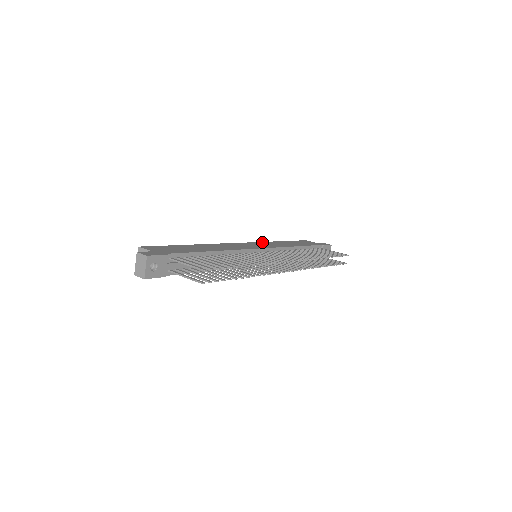
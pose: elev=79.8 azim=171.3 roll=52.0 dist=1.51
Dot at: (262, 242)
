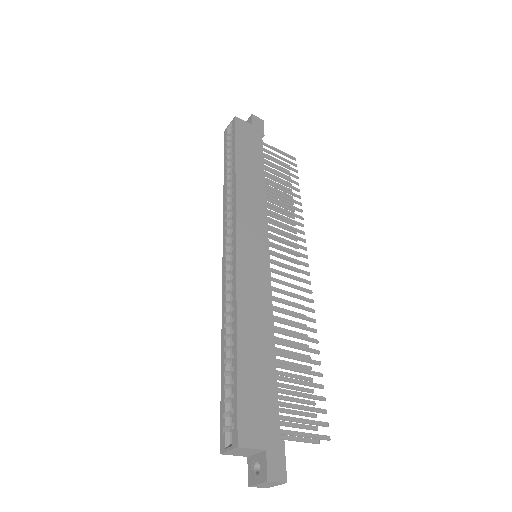
Dot at: (239, 203)
